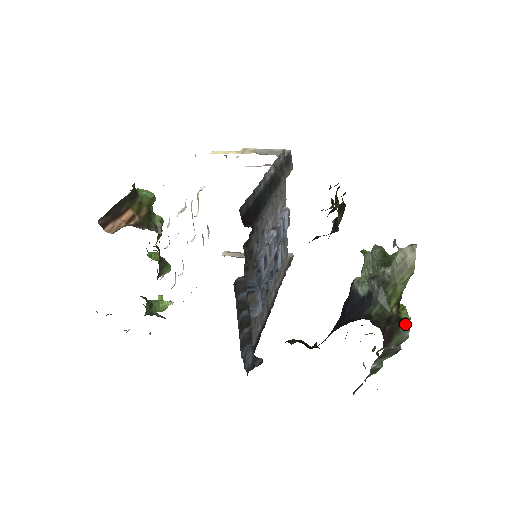
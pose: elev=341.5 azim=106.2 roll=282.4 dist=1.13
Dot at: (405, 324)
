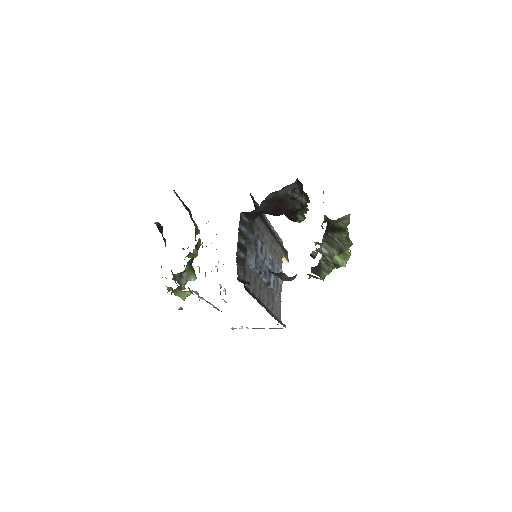
Dot at: (343, 232)
